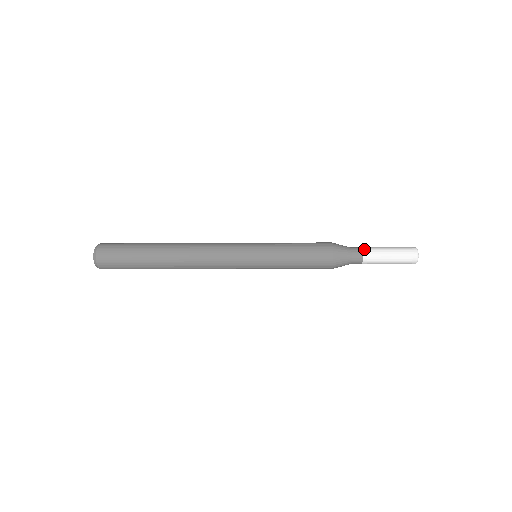
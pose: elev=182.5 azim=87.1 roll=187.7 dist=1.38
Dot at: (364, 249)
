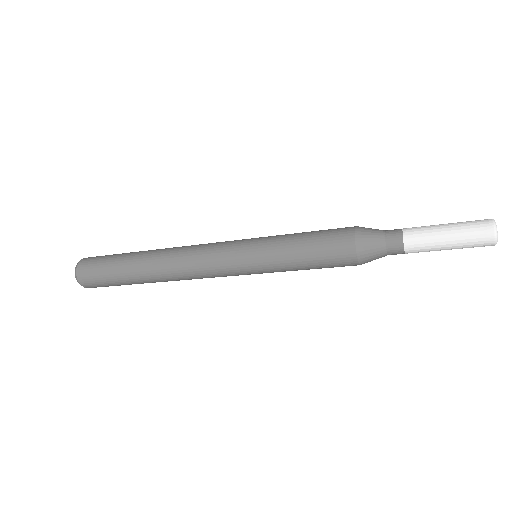
Dot at: (405, 231)
